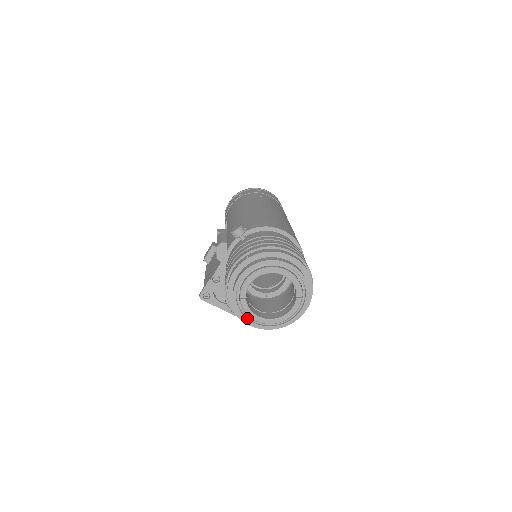
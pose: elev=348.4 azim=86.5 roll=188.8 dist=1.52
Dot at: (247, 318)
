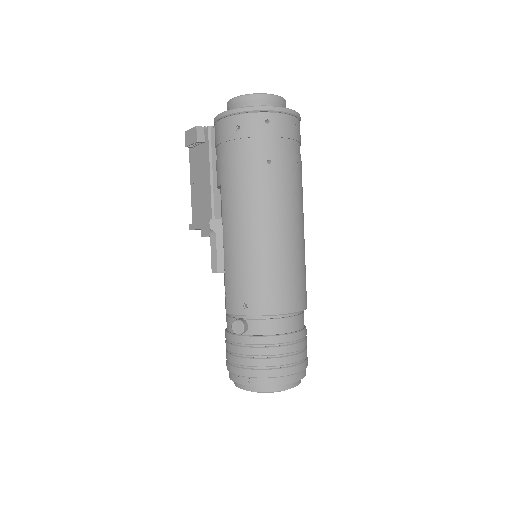
Dot at: occluded
